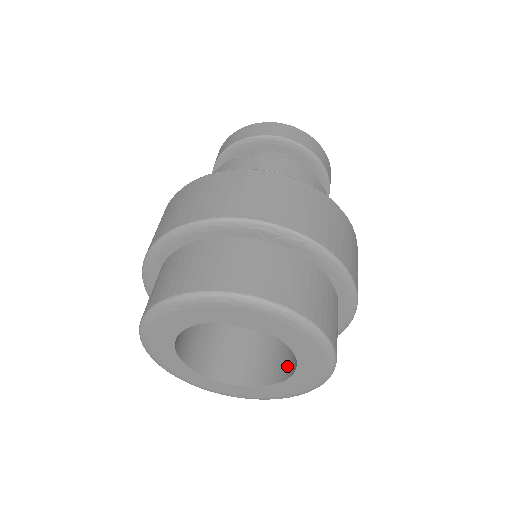
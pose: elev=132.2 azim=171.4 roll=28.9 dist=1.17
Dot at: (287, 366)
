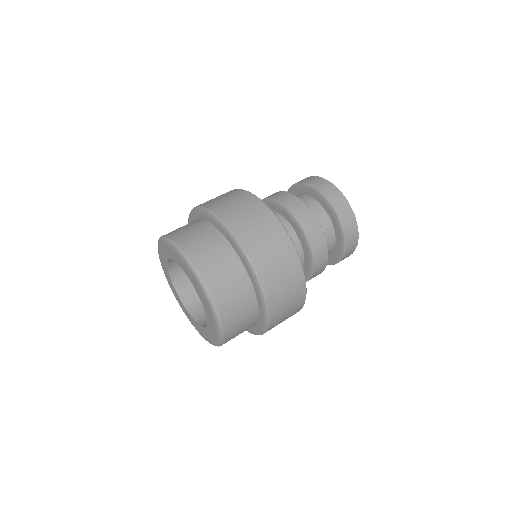
Dot at: occluded
